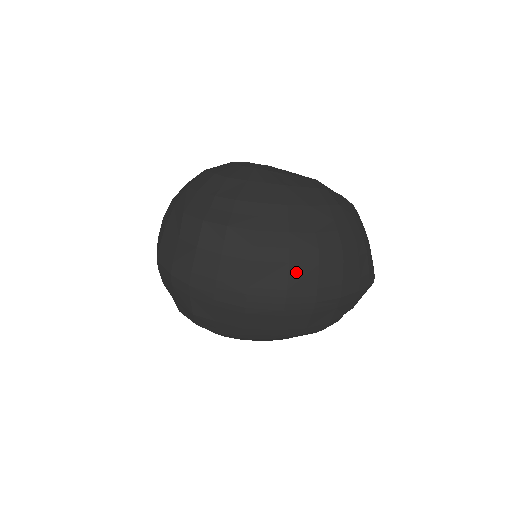
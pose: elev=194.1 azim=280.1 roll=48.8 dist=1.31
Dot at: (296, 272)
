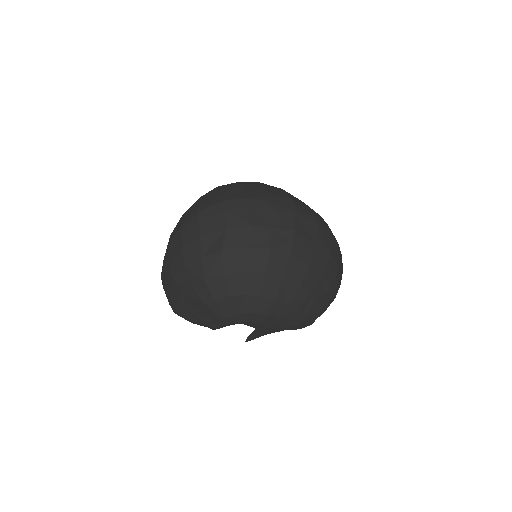
Dot at: occluded
